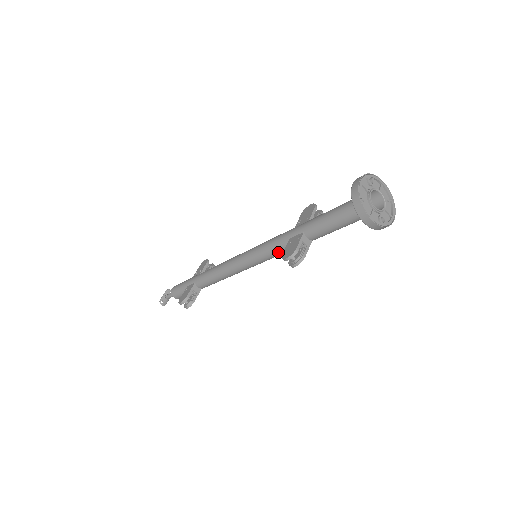
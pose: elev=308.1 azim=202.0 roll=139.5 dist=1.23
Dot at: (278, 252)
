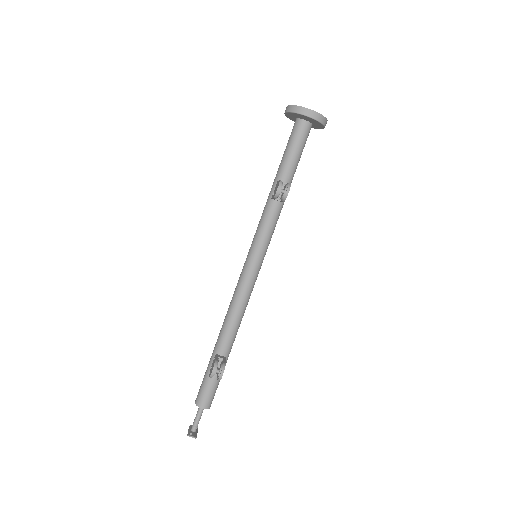
Dot at: (270, 222)
